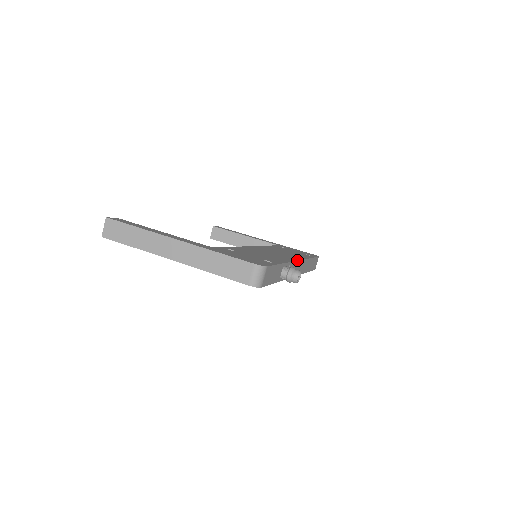
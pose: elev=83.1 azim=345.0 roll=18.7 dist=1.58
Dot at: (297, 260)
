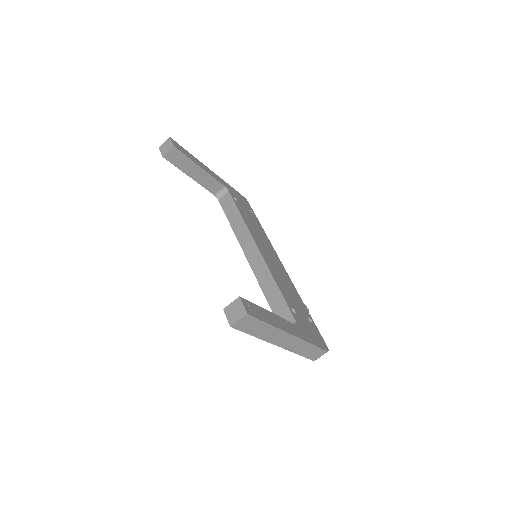
Dot at: occluded
